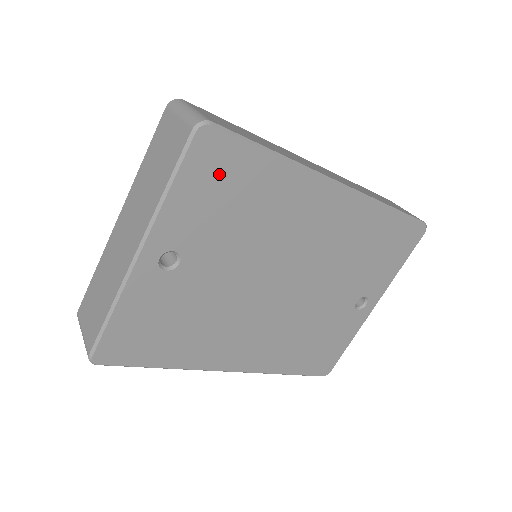
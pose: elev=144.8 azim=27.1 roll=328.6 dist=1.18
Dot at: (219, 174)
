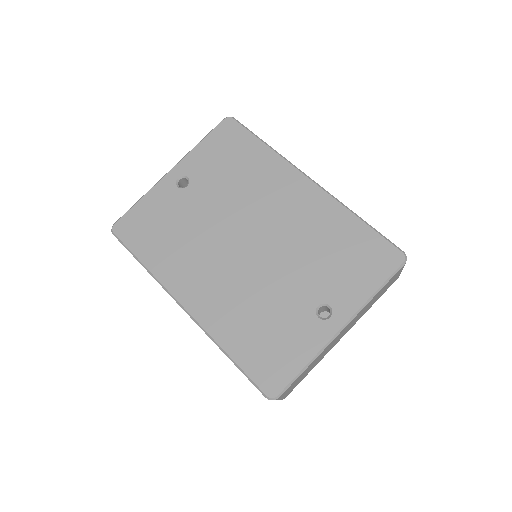
Dot at: (228, 143)
